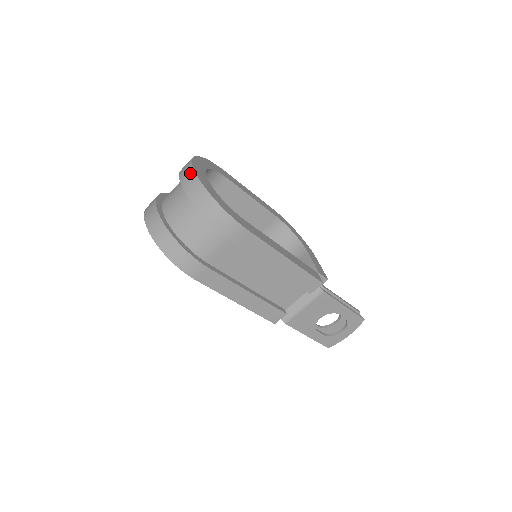
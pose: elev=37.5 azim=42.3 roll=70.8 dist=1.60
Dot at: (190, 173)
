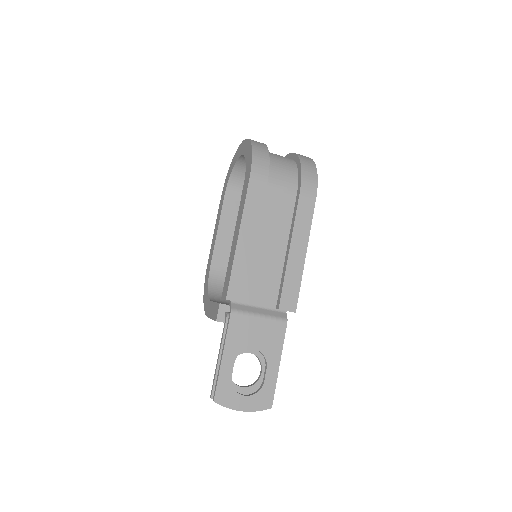
Dot at: occluded
